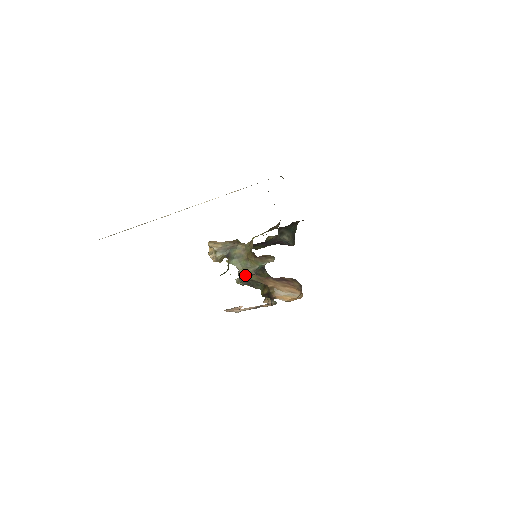
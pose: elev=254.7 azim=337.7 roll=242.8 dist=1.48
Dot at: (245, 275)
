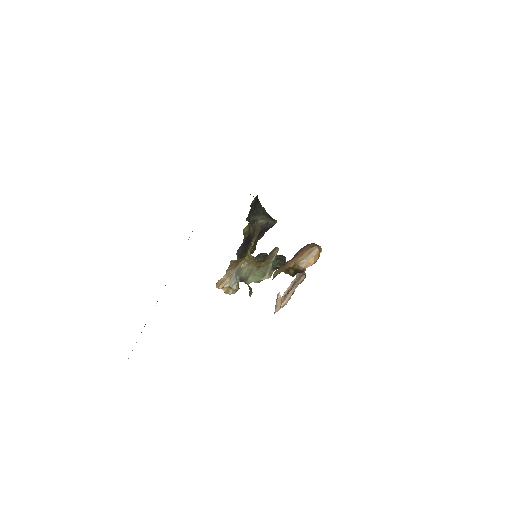
Dot at: occluded
